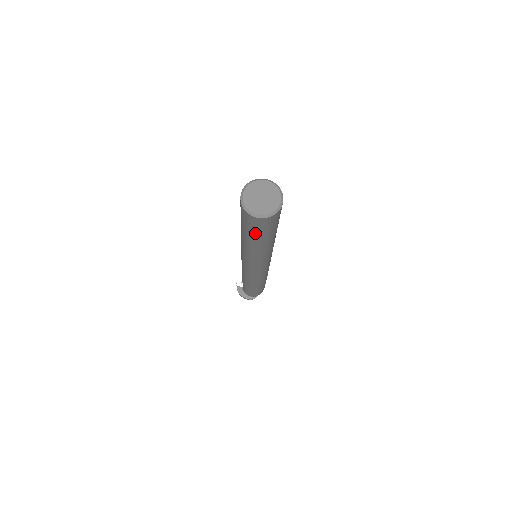
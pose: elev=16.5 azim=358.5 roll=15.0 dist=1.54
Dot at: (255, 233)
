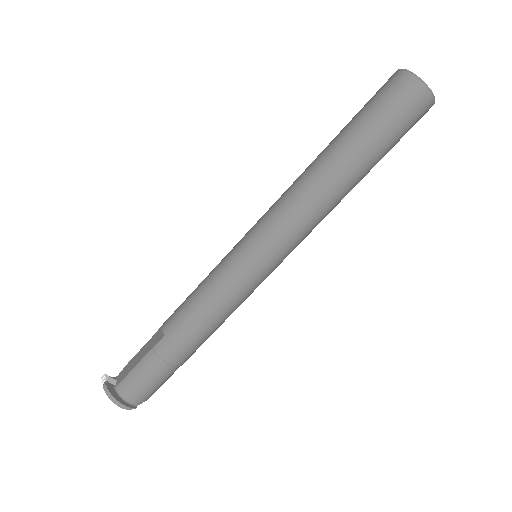
Dot at: (385, 134)
